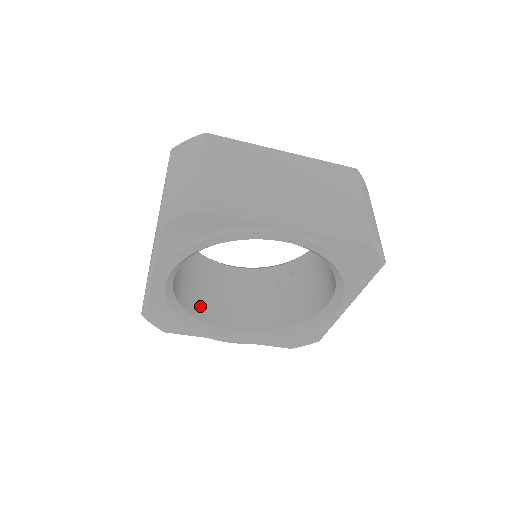
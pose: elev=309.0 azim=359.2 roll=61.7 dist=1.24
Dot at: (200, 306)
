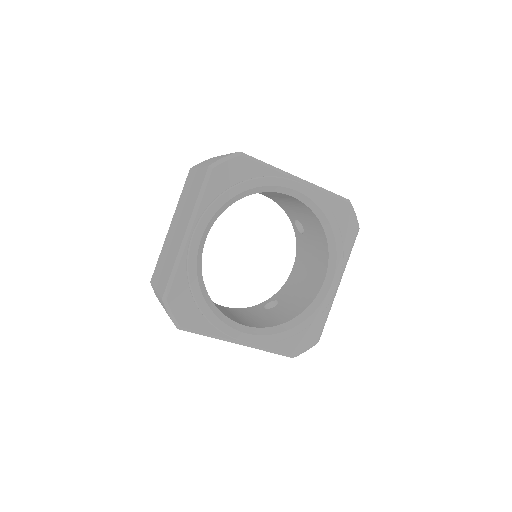
Dot at: occluded
